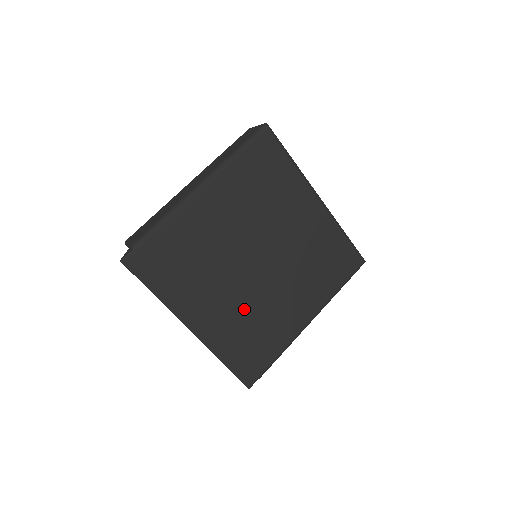
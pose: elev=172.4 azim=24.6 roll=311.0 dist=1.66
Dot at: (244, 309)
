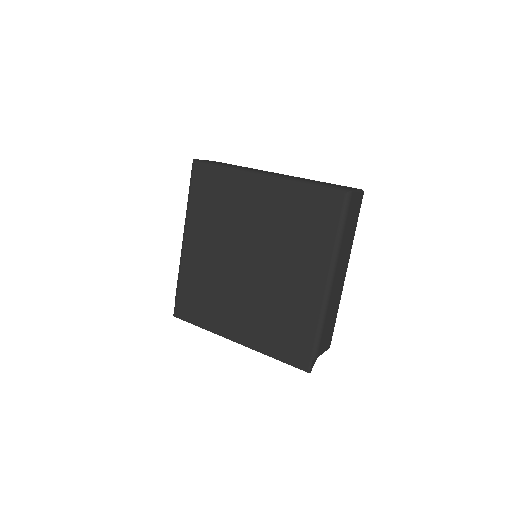
Dot at: (262, 306)
